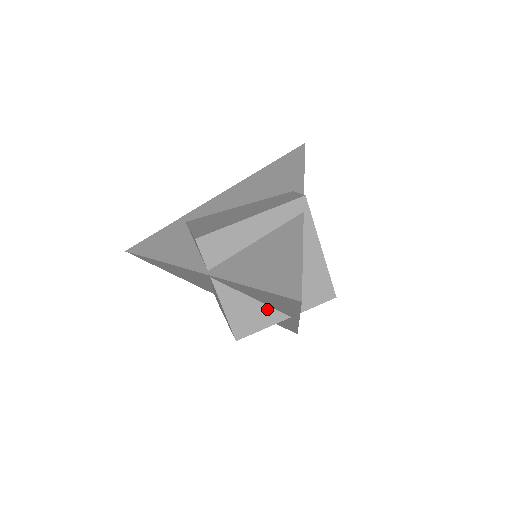
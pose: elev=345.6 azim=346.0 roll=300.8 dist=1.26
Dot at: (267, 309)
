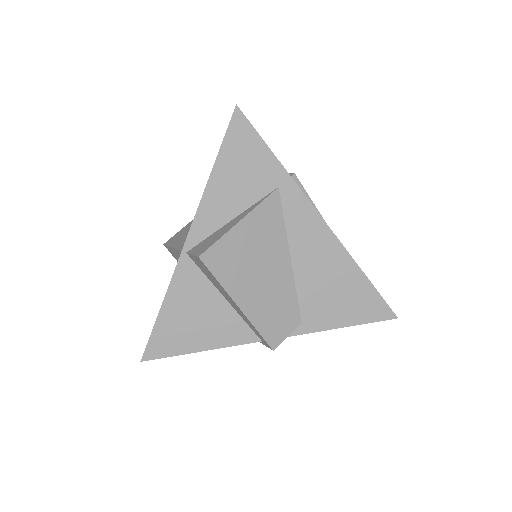
Dot at: occluded
